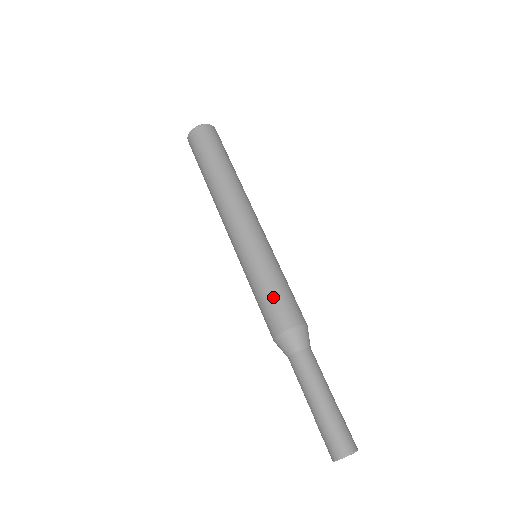
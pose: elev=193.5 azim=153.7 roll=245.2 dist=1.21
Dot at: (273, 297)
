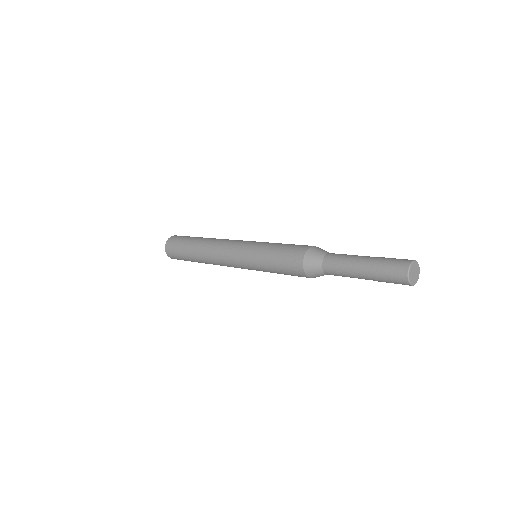
Dot at: (286, 245)
